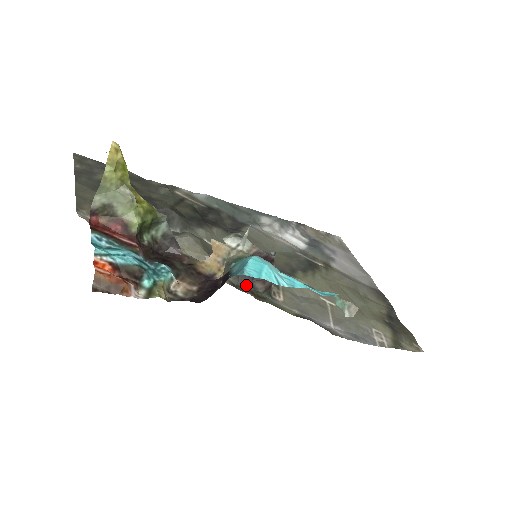
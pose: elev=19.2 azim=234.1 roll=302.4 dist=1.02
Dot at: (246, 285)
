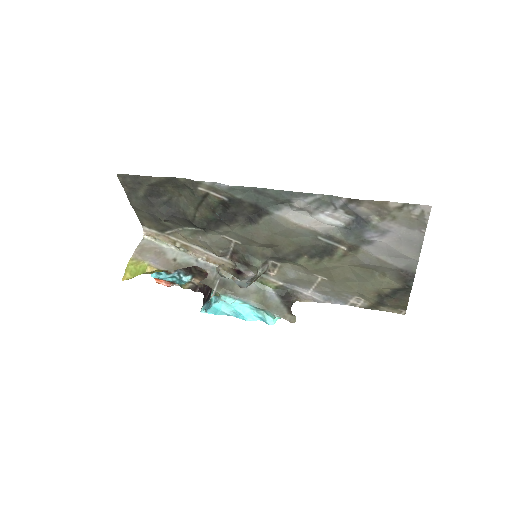
Dot at: occluded
